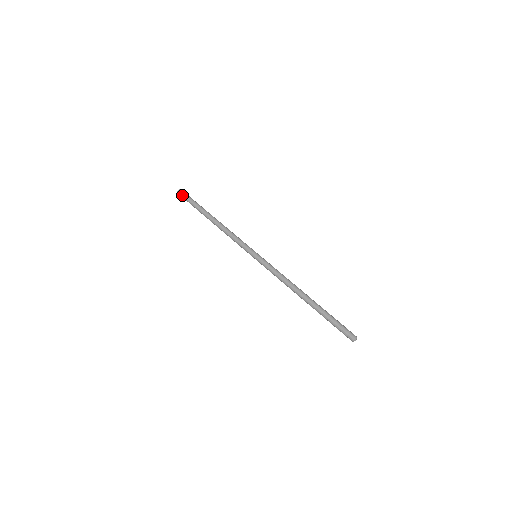
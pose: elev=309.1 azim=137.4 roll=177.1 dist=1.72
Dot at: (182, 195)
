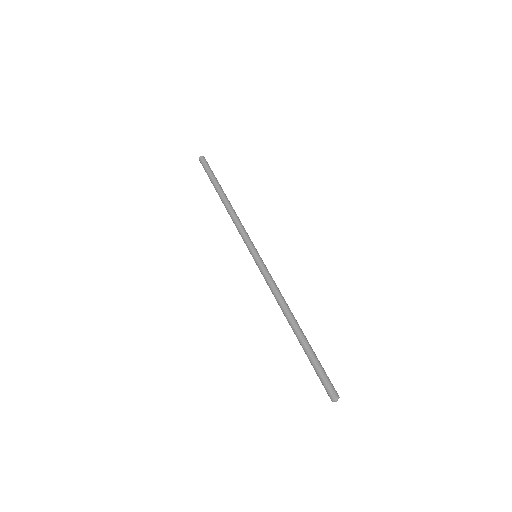
Dot at: (203, 162)
